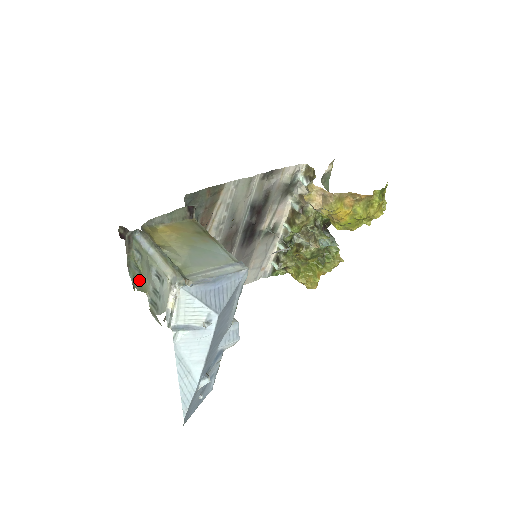
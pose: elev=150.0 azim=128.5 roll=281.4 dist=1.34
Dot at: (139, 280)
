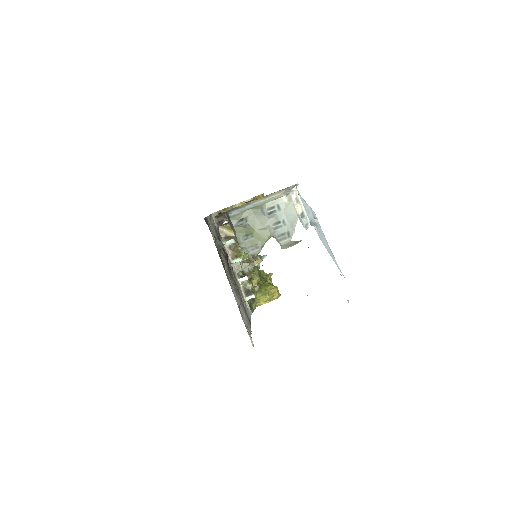
Dot at: (255, 241)
